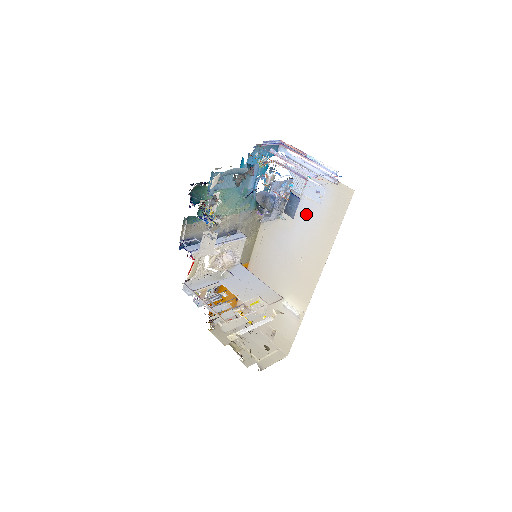
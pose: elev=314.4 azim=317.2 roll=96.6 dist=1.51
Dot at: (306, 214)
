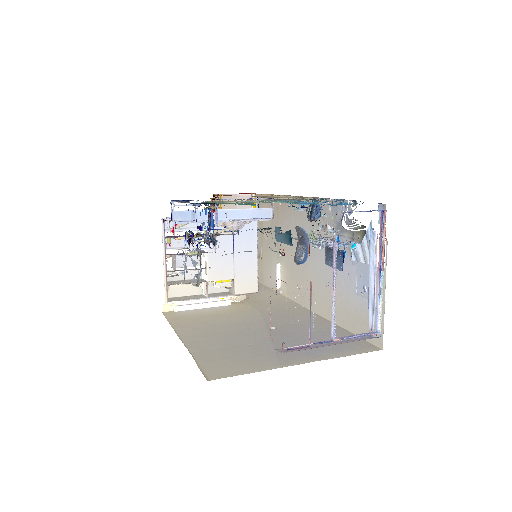
Dot at: (343, 273)
